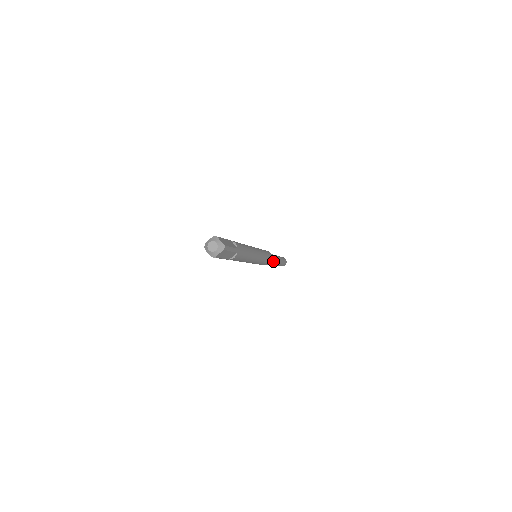
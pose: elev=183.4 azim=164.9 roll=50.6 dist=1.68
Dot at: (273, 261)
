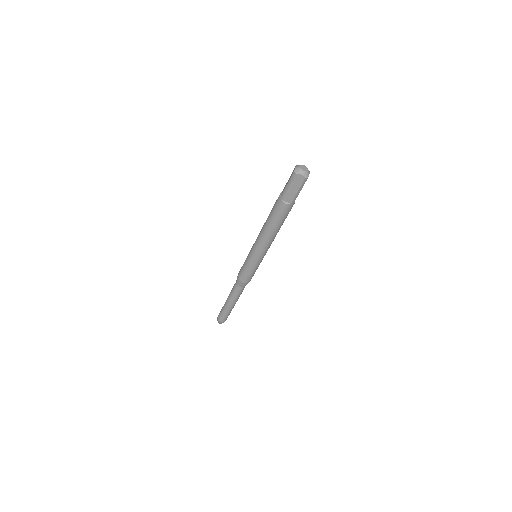
Dot at: (240, 290)
